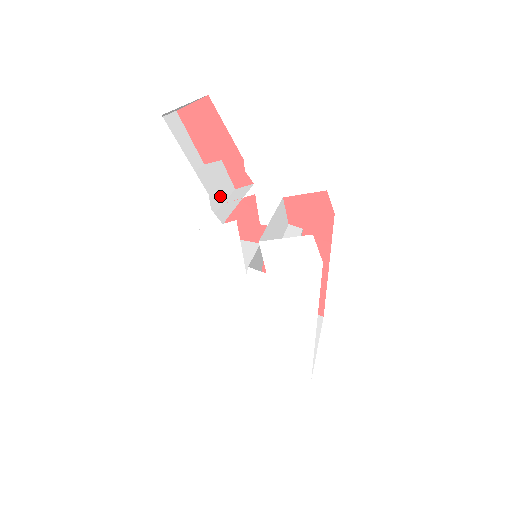
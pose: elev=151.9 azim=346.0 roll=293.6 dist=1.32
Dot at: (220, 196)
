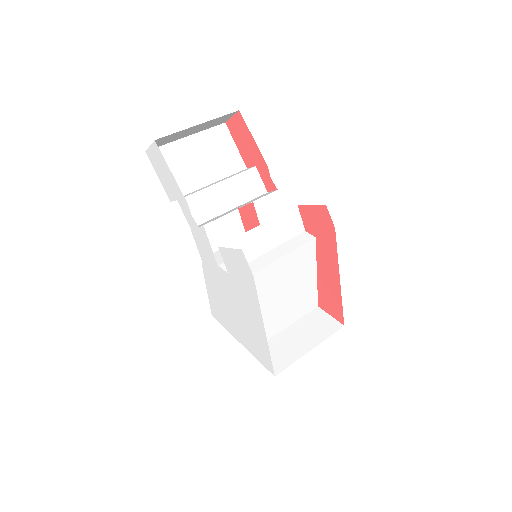
Dot at: (237, 200)
